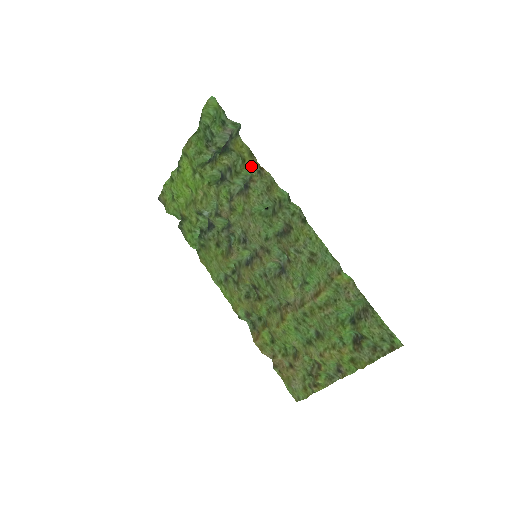
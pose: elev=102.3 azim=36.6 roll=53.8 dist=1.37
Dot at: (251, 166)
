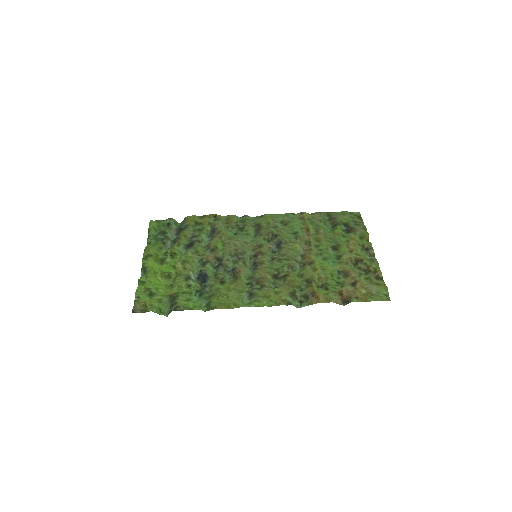
Dot at: (208, 220)
